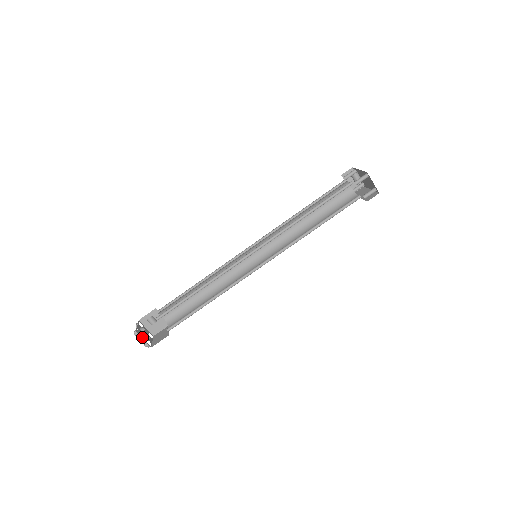
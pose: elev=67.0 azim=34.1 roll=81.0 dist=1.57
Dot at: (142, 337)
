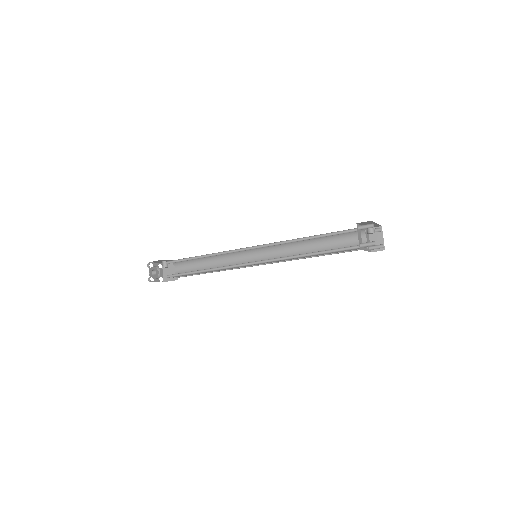
Dot at: (150, 270)
